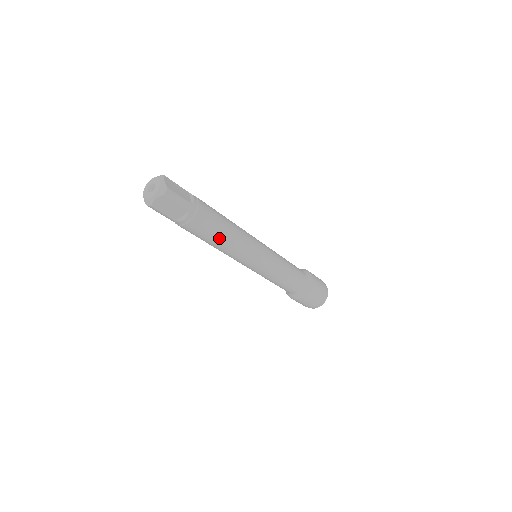
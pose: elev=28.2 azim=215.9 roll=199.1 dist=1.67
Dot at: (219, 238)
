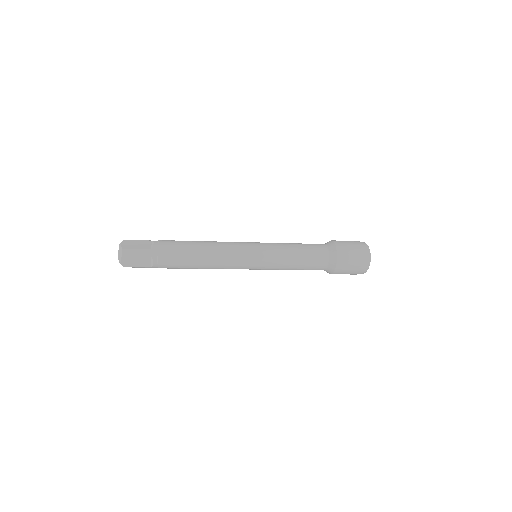
Dot at: (195, 262)
